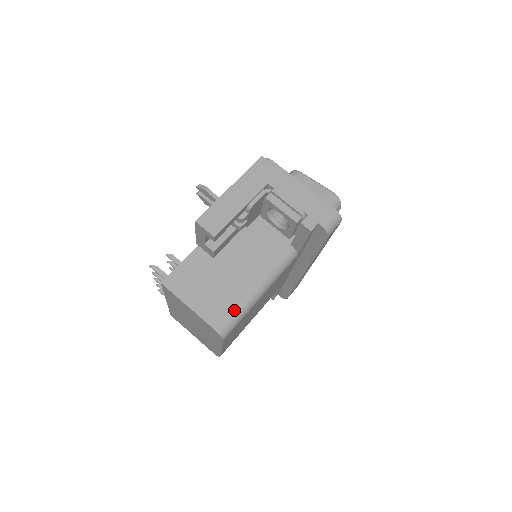
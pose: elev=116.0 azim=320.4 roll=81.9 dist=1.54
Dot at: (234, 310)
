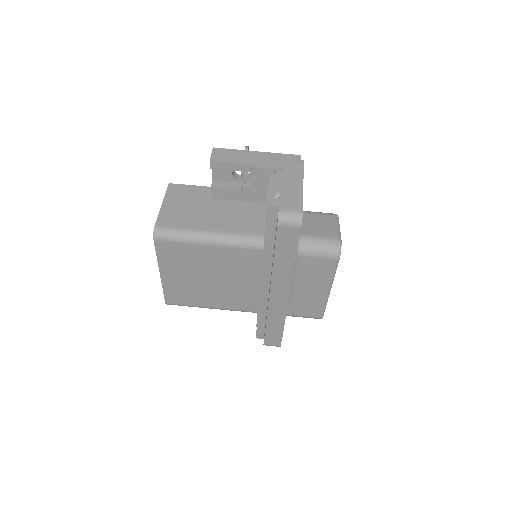
Dot at: (179, 228)
